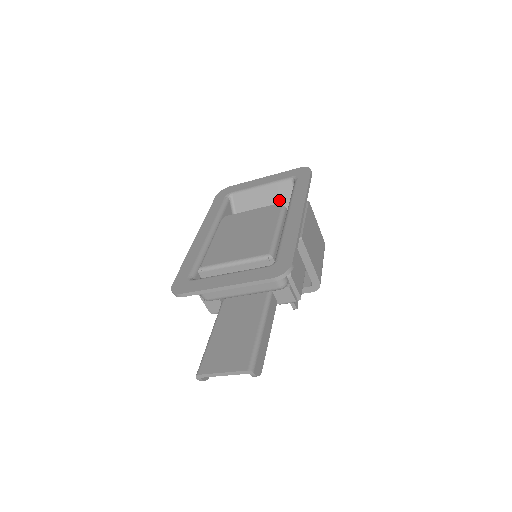
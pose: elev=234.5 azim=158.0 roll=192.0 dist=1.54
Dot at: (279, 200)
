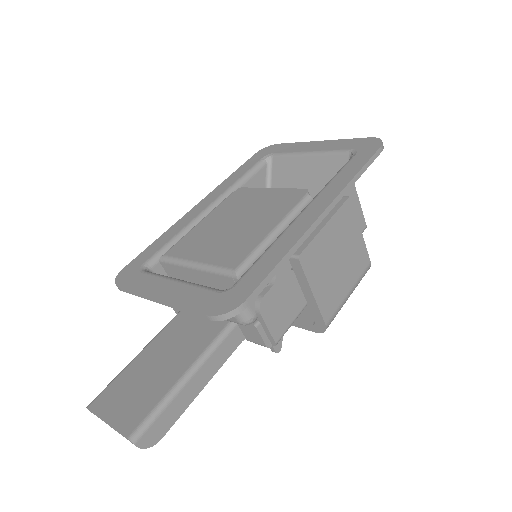
Dot at: (326, 180)
